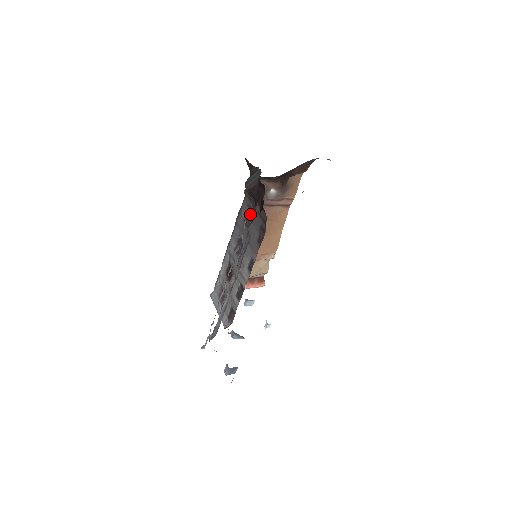
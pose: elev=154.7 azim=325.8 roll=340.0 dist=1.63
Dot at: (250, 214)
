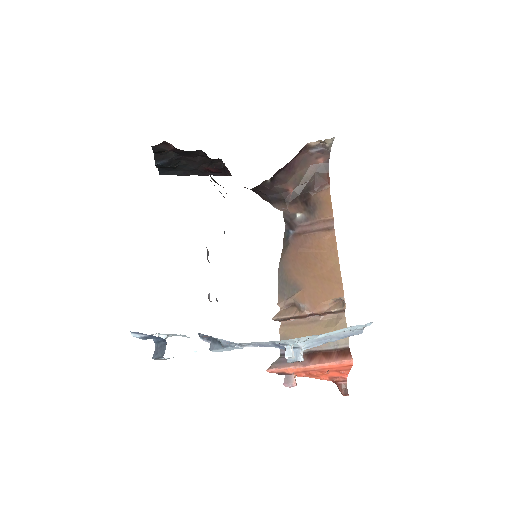
Dot at: occluded
